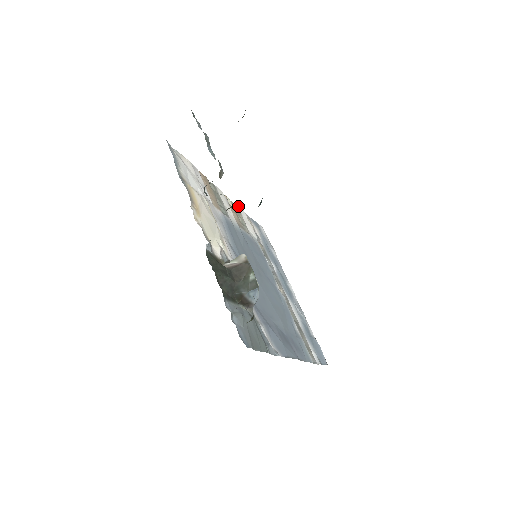
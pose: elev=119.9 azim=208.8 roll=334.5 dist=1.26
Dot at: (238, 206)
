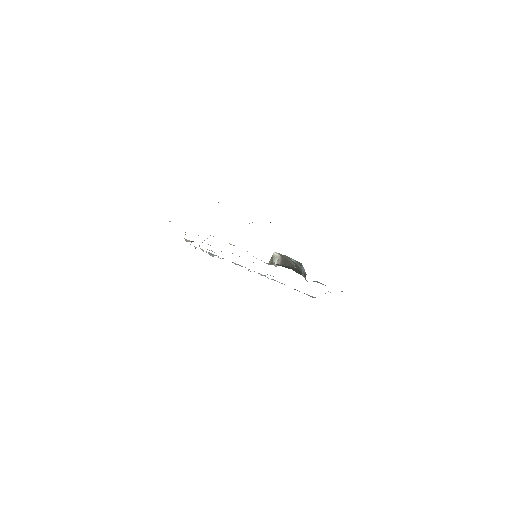
Dot at: occluded
